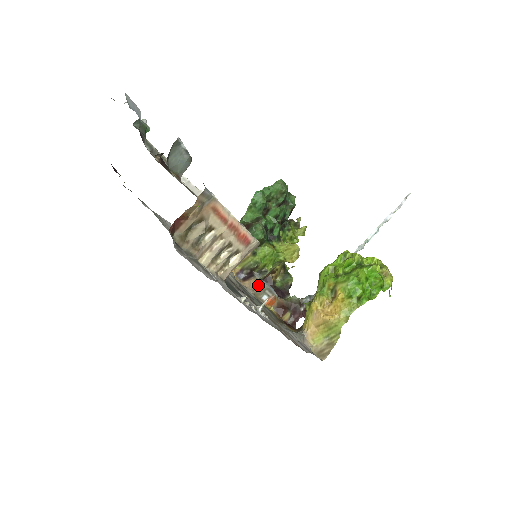
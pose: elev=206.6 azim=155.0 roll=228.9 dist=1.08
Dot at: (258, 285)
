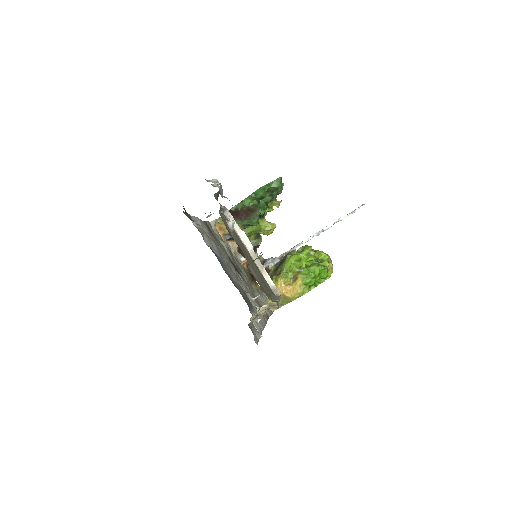
Dot at: occluded
